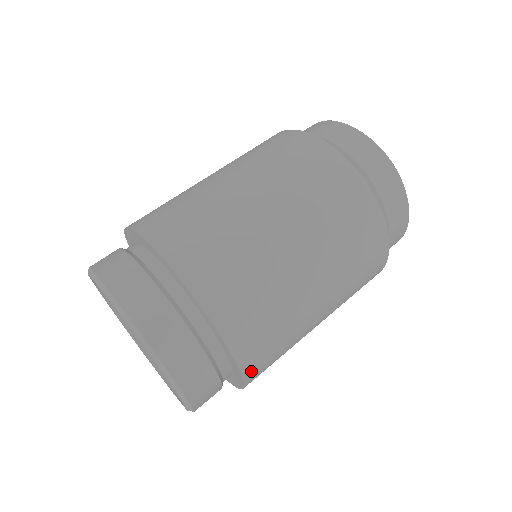
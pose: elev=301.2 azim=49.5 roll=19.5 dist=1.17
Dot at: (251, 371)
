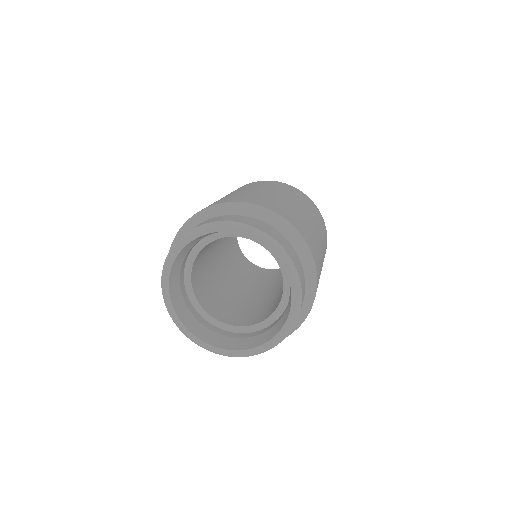
Dot at: (272, 209)
